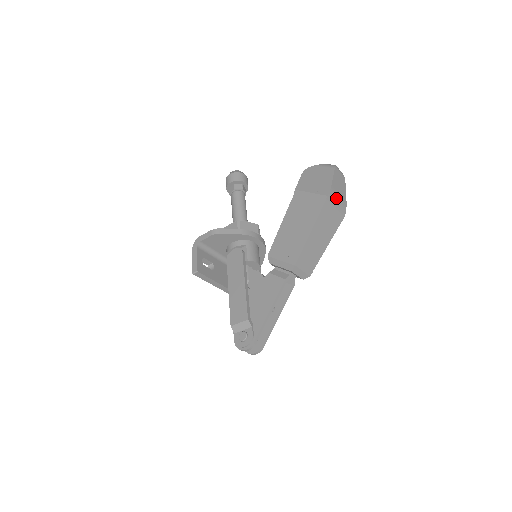
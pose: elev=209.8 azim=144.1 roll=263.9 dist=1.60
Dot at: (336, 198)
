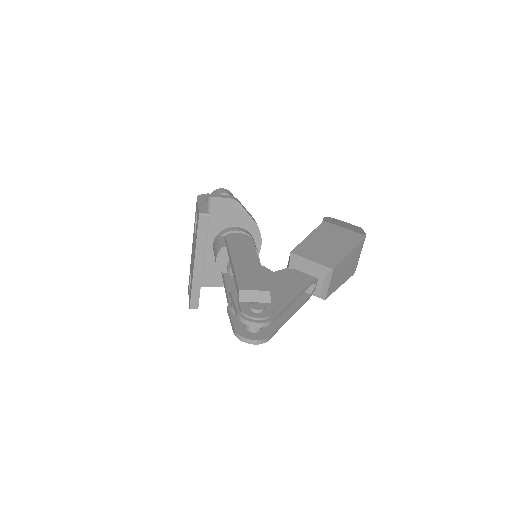
Dot at: occluded
